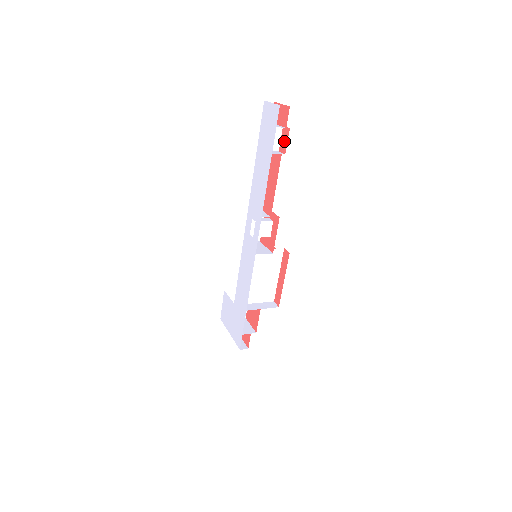
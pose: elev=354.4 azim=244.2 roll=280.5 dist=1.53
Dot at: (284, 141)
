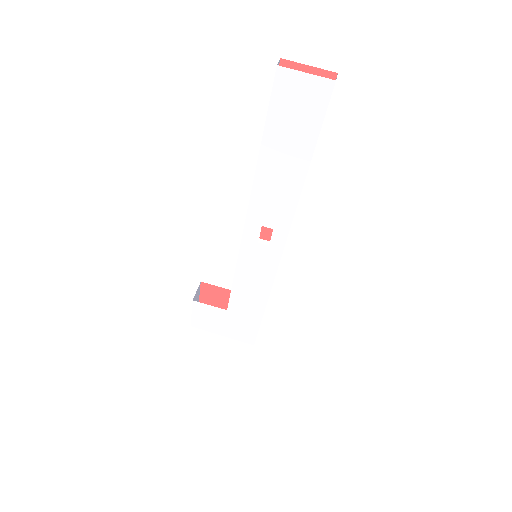
Dot at: occluded
